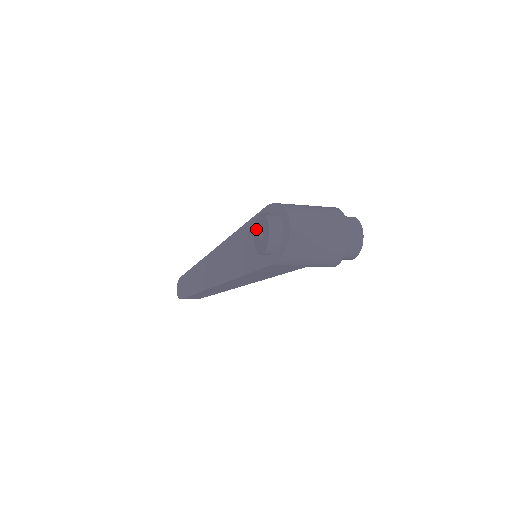
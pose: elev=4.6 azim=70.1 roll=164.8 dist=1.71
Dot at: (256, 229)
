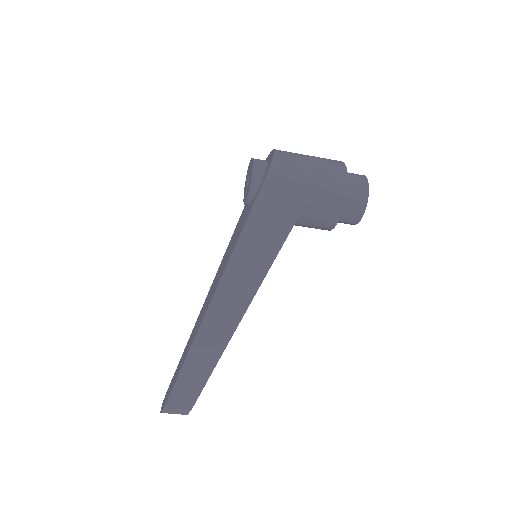
Dot at: (244, 196)
